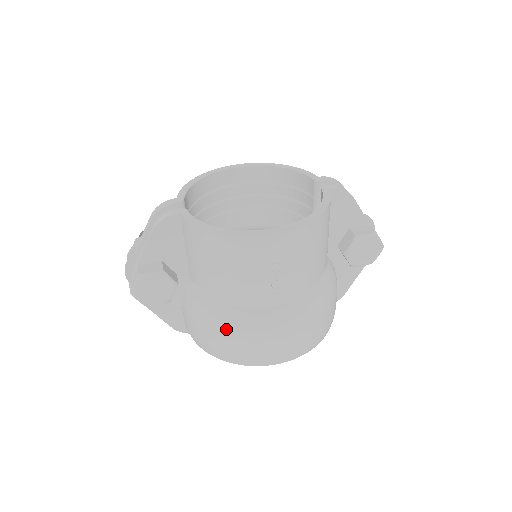
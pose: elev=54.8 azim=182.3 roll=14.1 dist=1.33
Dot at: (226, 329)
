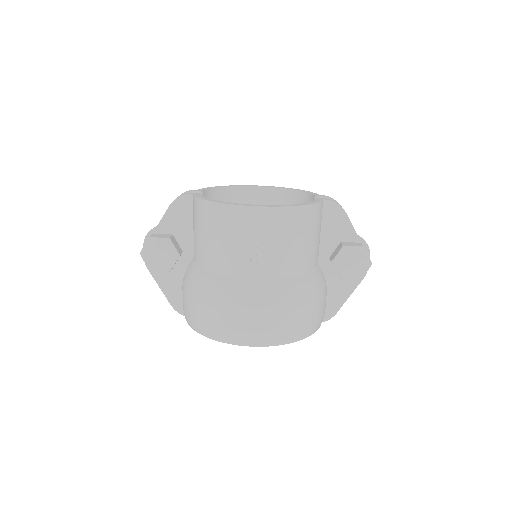
Dot at: (208, 297)
